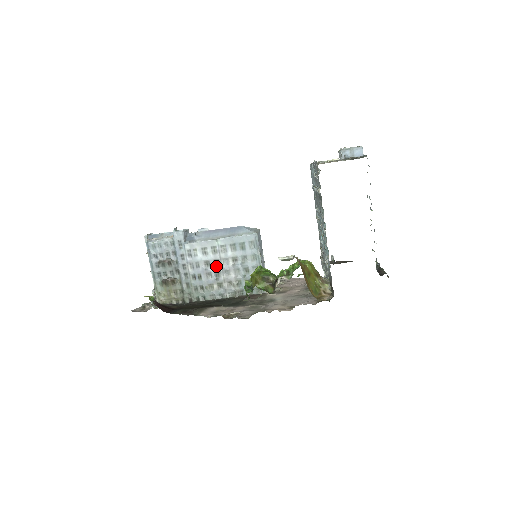
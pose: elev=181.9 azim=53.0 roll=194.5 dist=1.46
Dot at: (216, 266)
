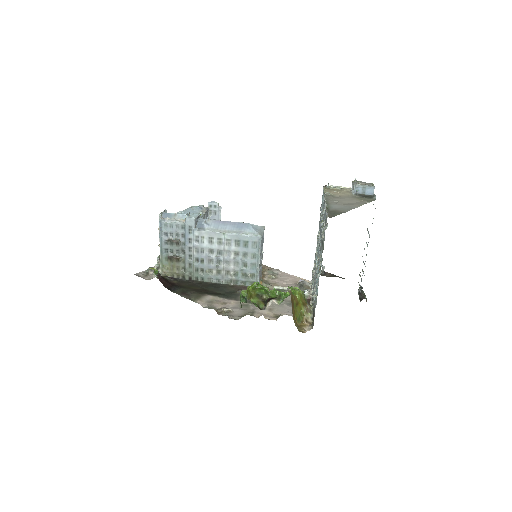
Dot at: (219, 255)
